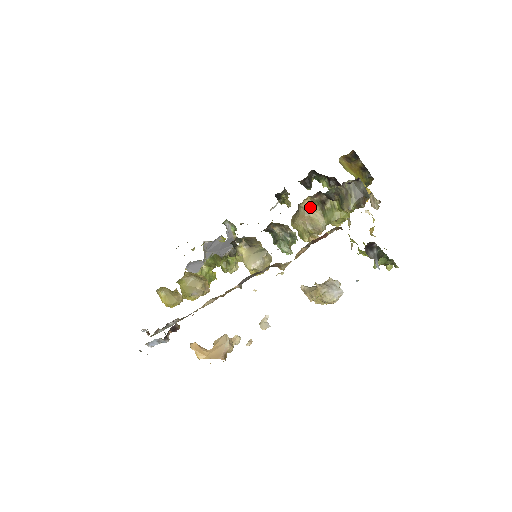
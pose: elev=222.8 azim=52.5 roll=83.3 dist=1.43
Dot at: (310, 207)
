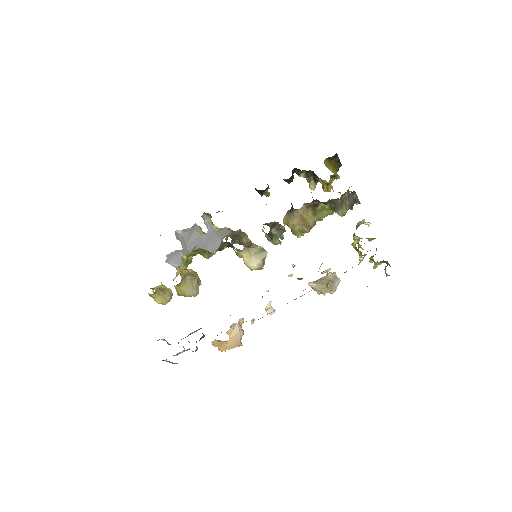
Dot at: (304, 210)
